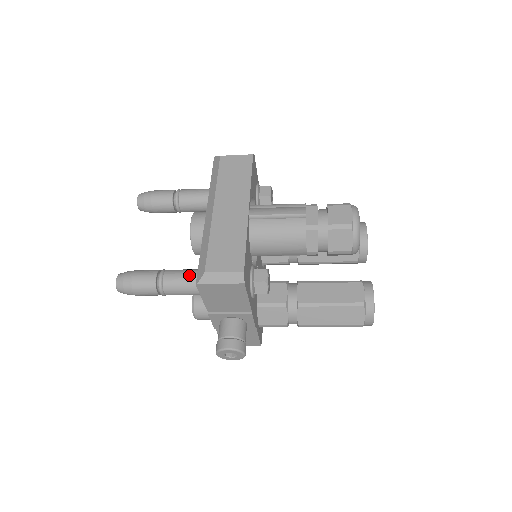
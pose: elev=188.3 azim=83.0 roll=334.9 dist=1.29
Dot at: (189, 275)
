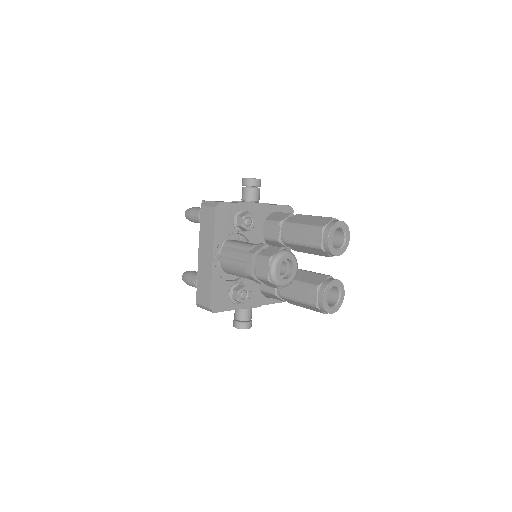
Dot at: occluded
